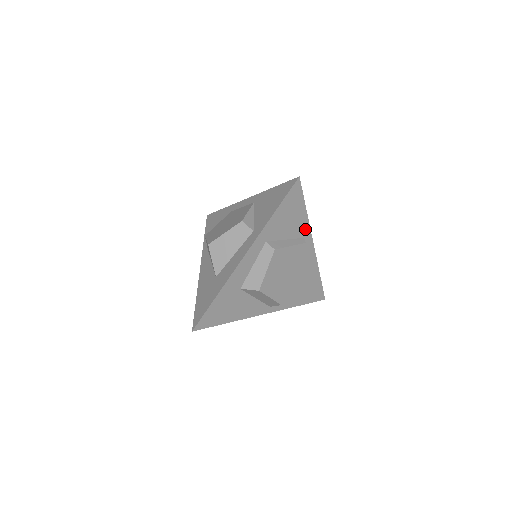
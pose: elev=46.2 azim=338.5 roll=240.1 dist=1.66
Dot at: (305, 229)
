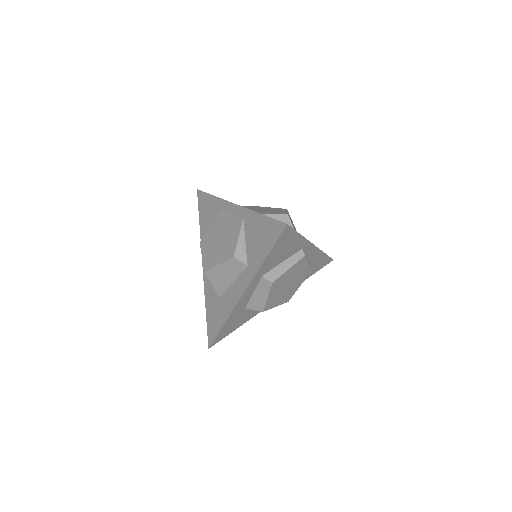
Dot at: (302, 244)
